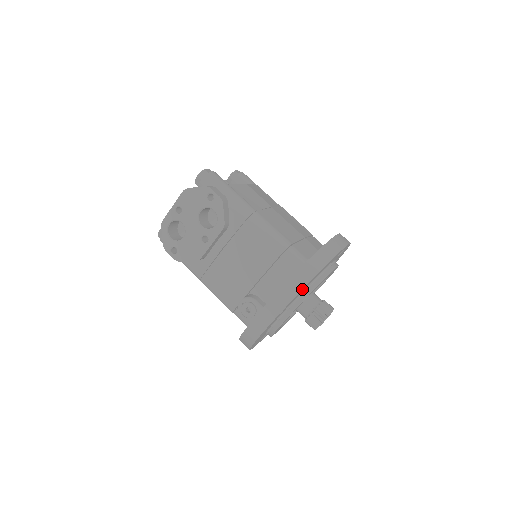
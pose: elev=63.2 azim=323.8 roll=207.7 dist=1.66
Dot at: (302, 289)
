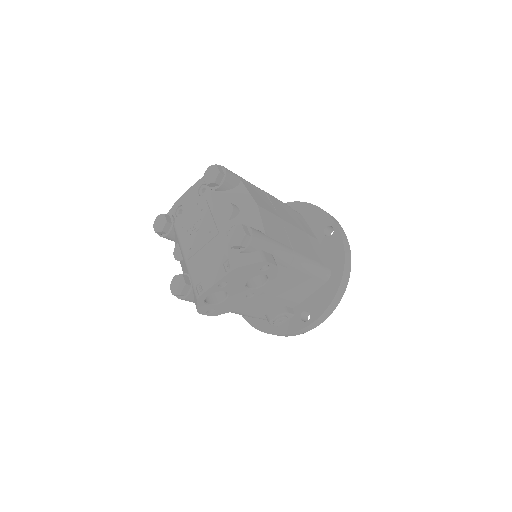
Dot at: (338, 303)
